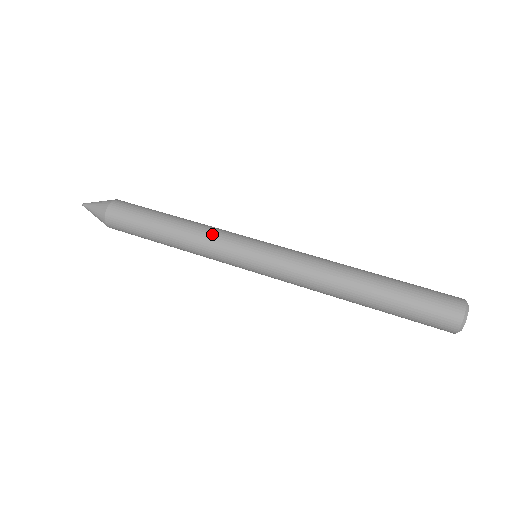
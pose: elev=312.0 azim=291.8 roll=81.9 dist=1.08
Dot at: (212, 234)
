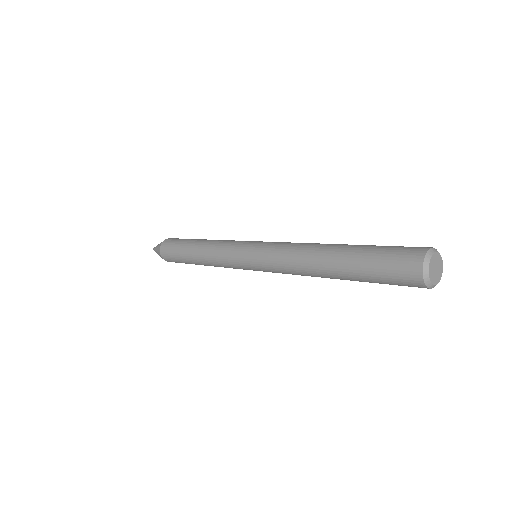
Dot at: (221, 244)
